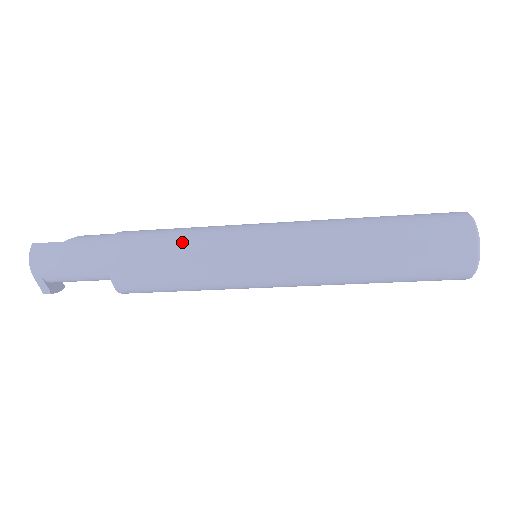
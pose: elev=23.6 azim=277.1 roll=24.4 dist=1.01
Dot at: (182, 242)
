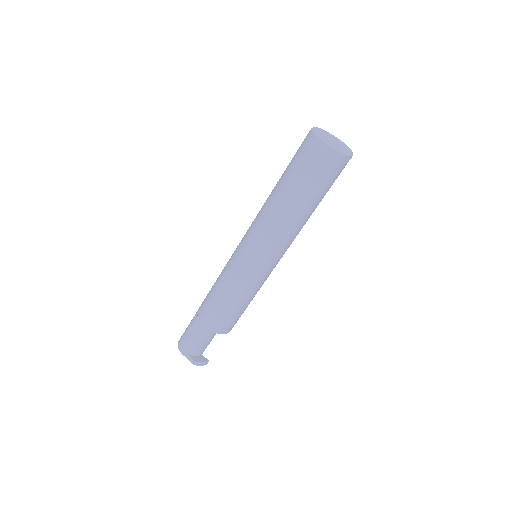
Dot at: (218, 277)
